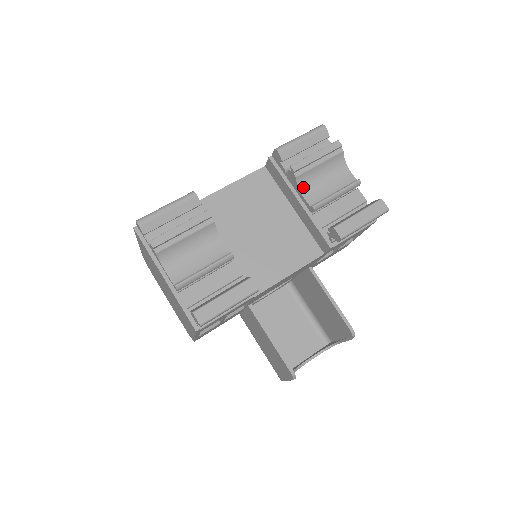
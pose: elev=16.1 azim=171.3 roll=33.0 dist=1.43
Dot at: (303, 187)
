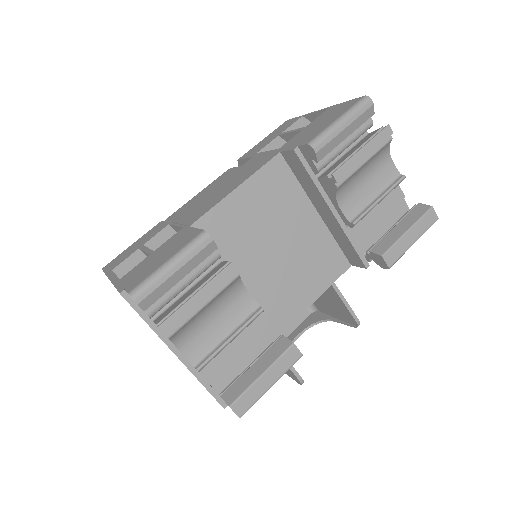
Dot at: (341, 195)
